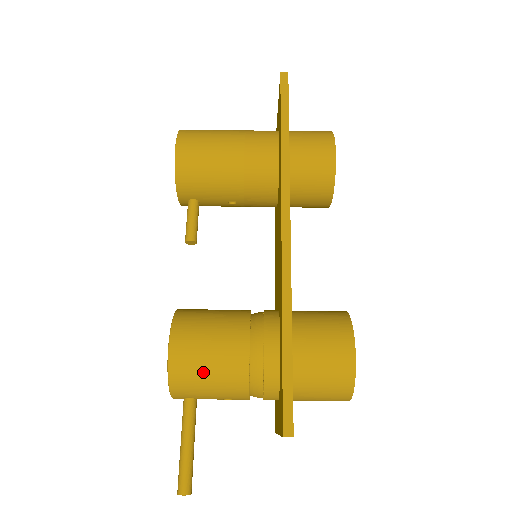
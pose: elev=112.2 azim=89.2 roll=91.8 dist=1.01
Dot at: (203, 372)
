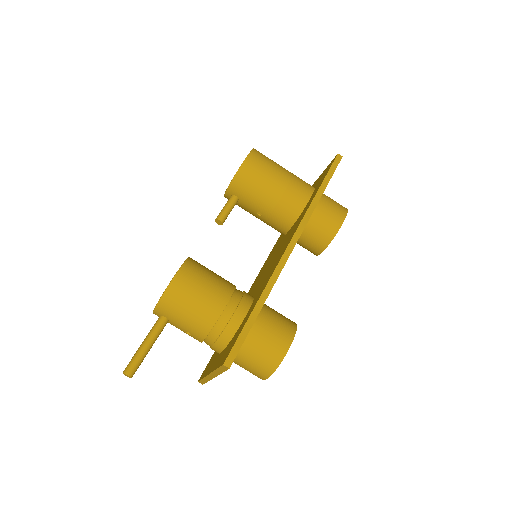
Dot at: (188, 303)
